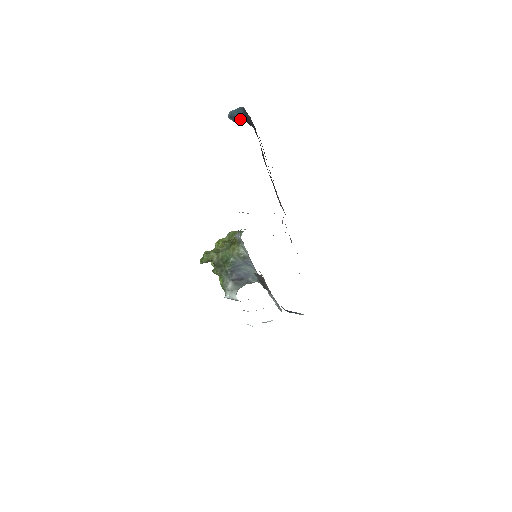
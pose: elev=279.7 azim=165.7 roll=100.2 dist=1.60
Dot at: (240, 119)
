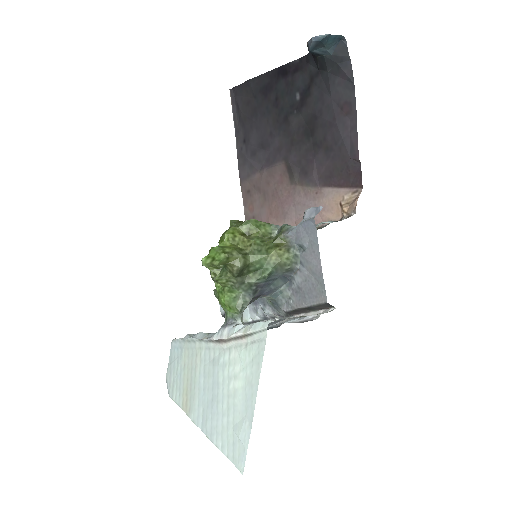
Dot at: (322, 50)
